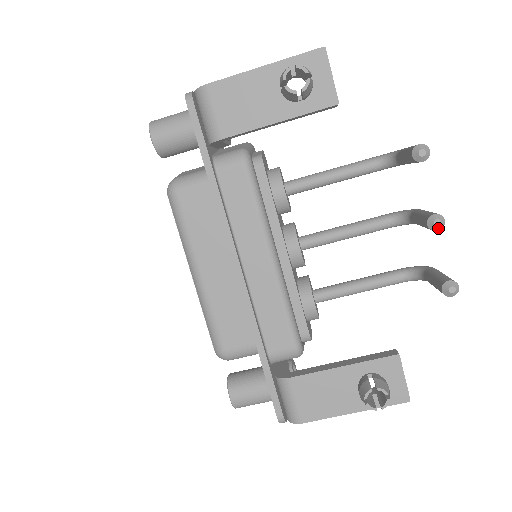
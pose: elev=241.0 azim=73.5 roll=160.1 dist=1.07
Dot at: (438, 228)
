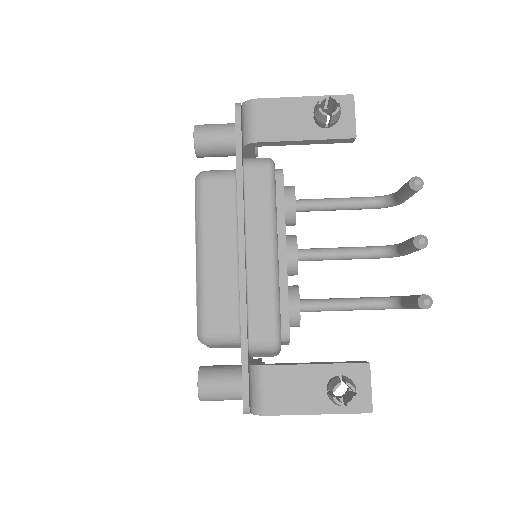
Dot at: (422, 246)
